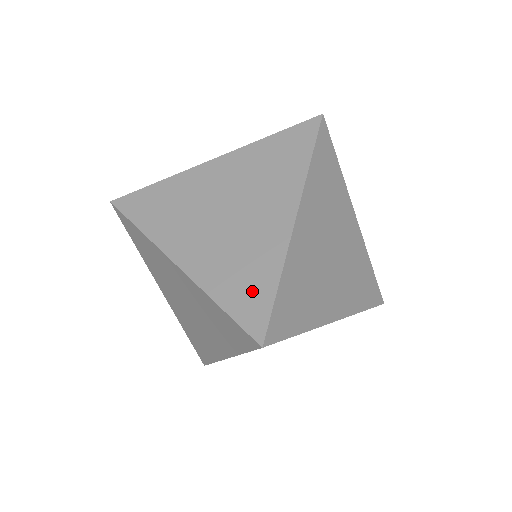
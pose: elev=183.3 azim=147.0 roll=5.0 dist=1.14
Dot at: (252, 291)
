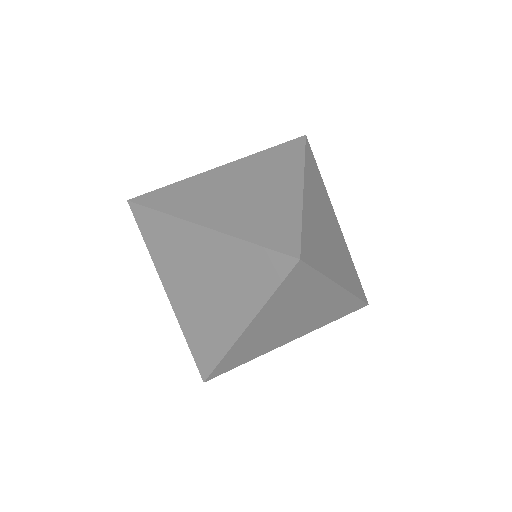
Dot at: (279, 229)
